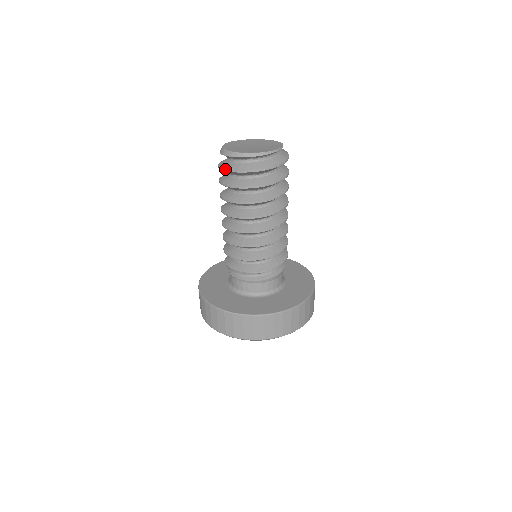
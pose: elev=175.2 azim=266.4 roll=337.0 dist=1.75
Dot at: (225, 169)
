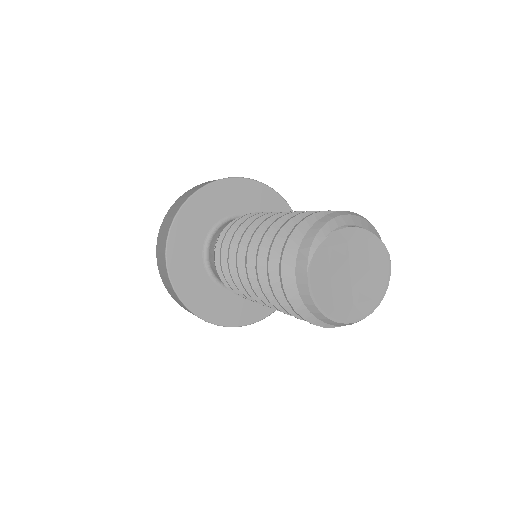
Dot at: (303, 319)
